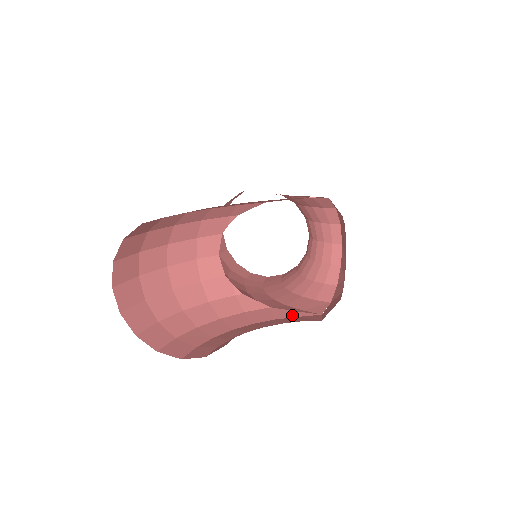
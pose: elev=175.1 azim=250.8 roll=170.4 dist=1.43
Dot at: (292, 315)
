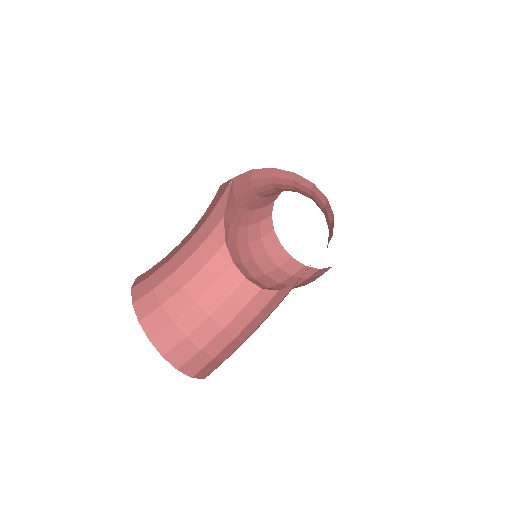
Dot at: occluded
